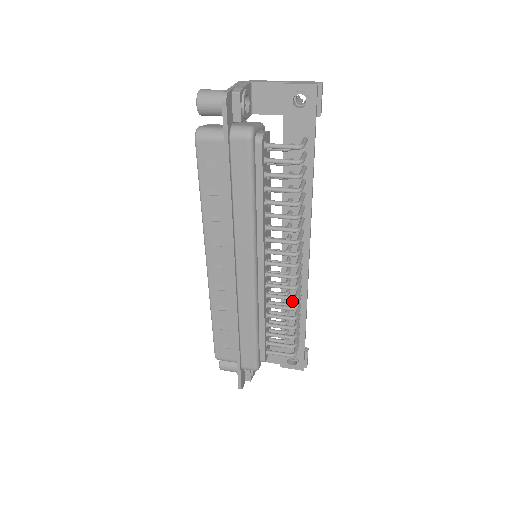
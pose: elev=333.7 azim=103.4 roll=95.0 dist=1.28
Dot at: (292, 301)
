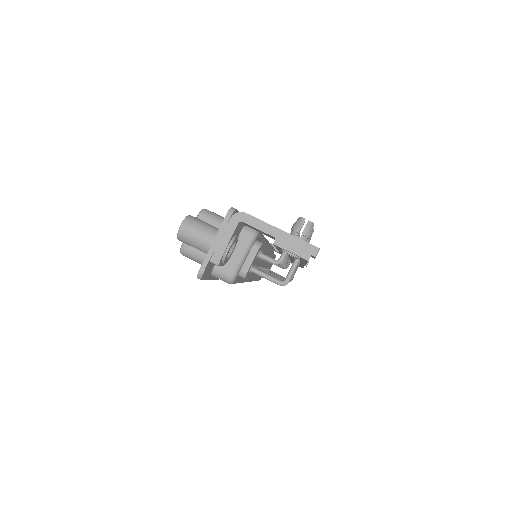
Dot at: (292, 261)
